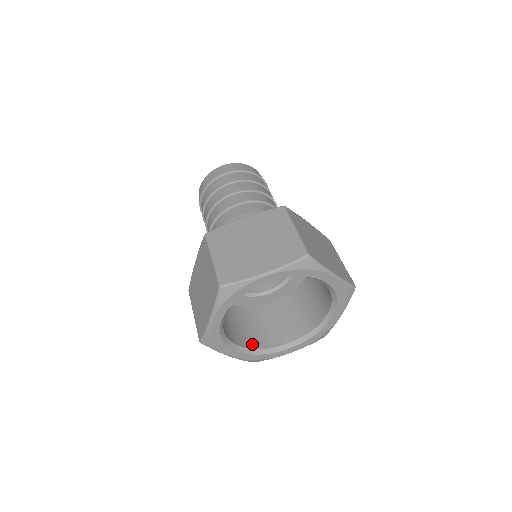
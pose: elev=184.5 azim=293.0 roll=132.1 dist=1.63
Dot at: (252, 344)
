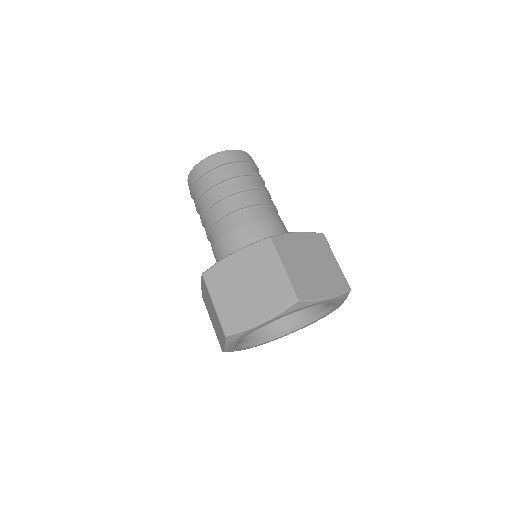
Dot at: (268, 332)
